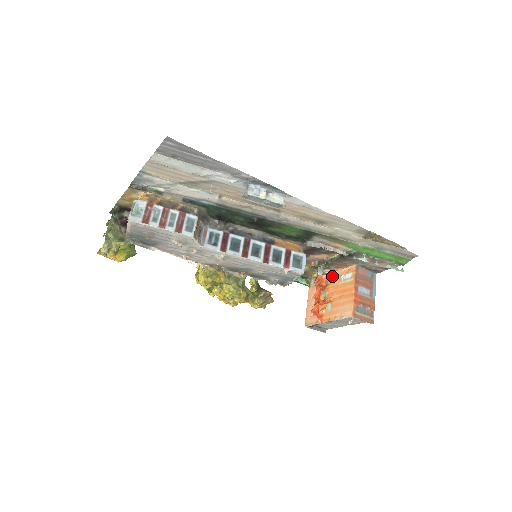
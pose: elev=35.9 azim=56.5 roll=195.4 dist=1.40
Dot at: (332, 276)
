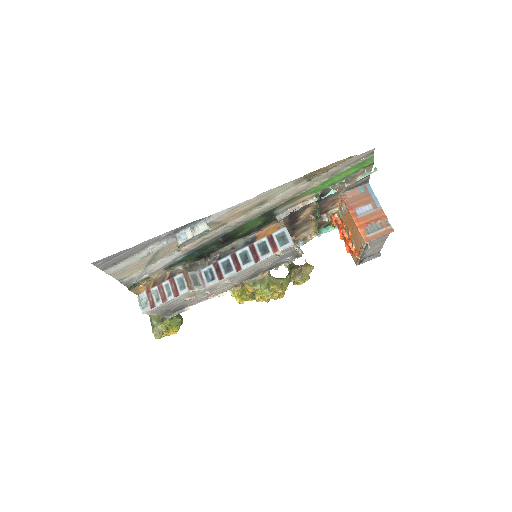
Dot at: (339, 212)
